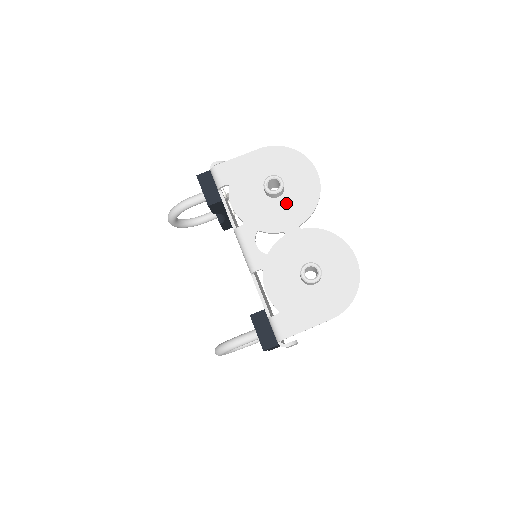
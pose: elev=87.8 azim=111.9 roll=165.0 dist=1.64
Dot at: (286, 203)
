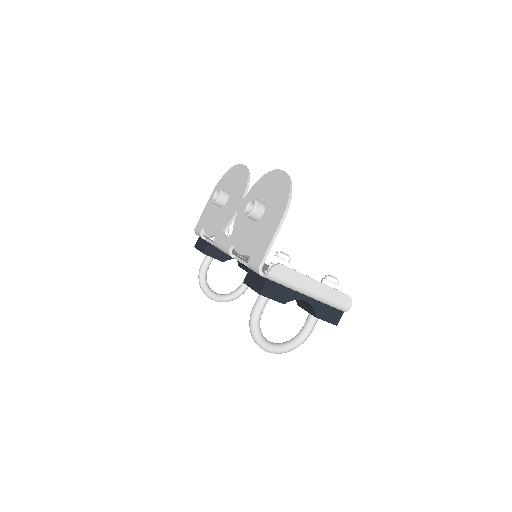
Dot at: (232, 198)
